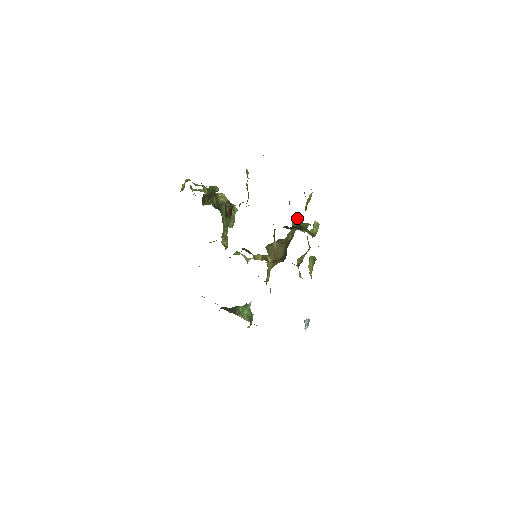
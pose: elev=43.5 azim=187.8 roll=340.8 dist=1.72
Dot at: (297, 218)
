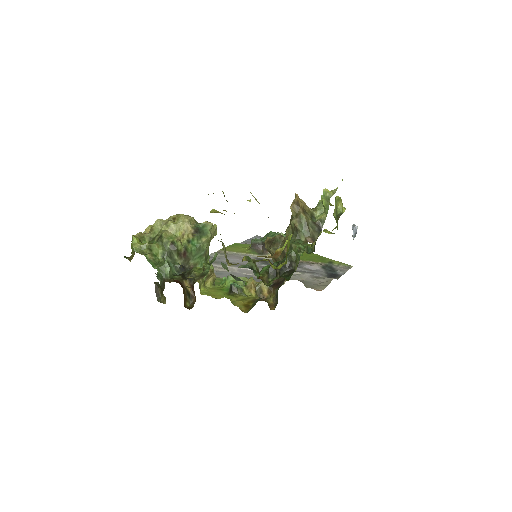
Dot at: (294, 205)
